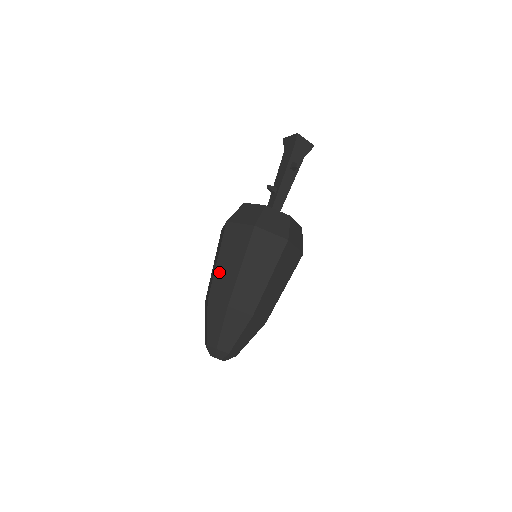
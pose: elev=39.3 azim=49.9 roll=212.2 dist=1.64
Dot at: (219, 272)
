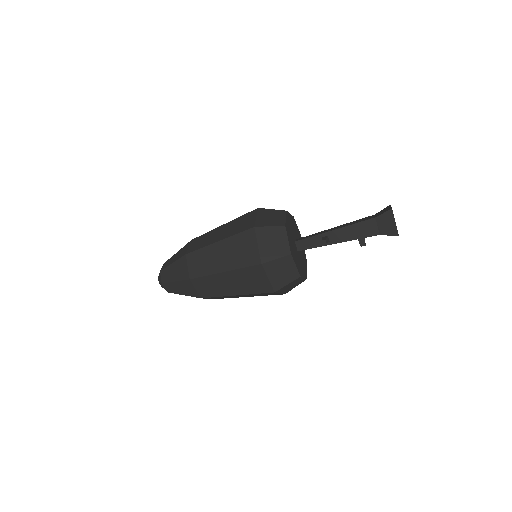
Dot at: (217, 279)
